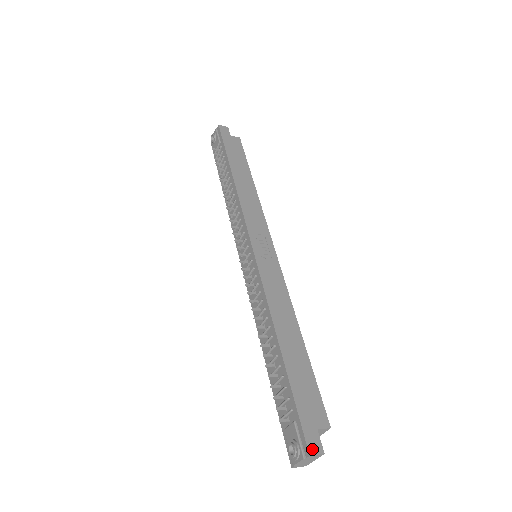
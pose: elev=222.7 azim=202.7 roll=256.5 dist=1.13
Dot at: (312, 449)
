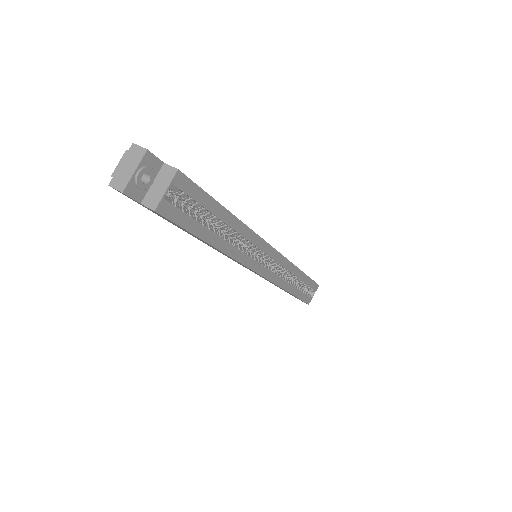
Dot at: (141, 148)
